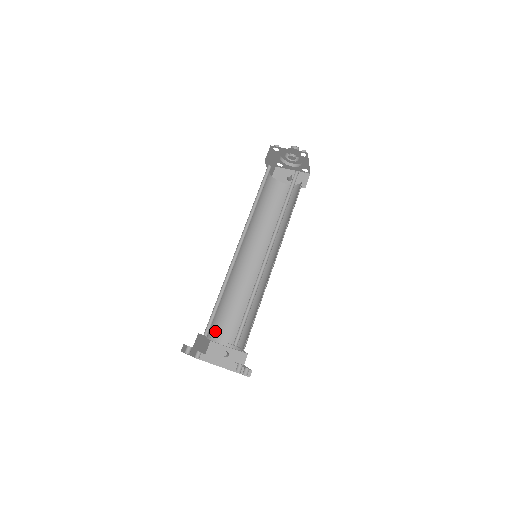
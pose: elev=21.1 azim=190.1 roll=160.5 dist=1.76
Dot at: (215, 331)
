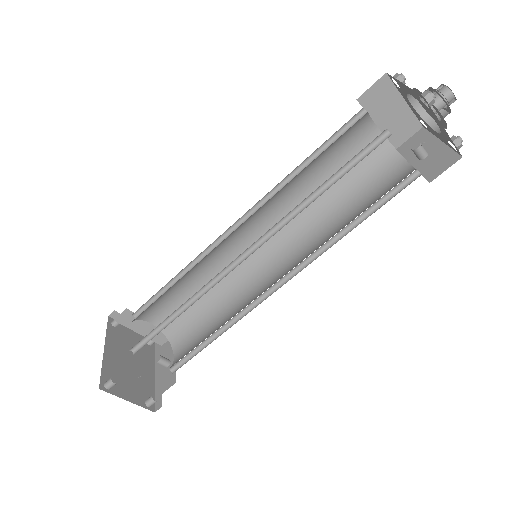
Dot at: (173, 325)
